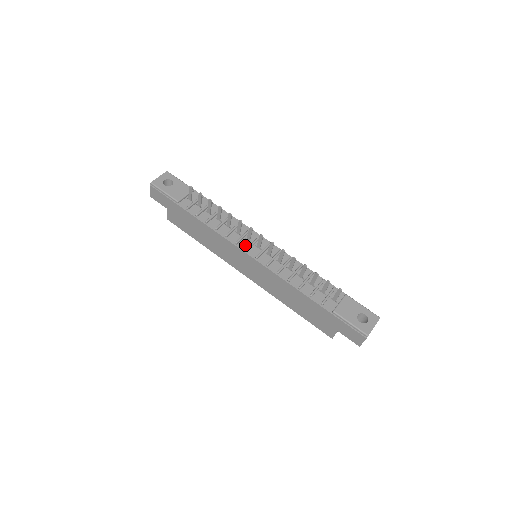
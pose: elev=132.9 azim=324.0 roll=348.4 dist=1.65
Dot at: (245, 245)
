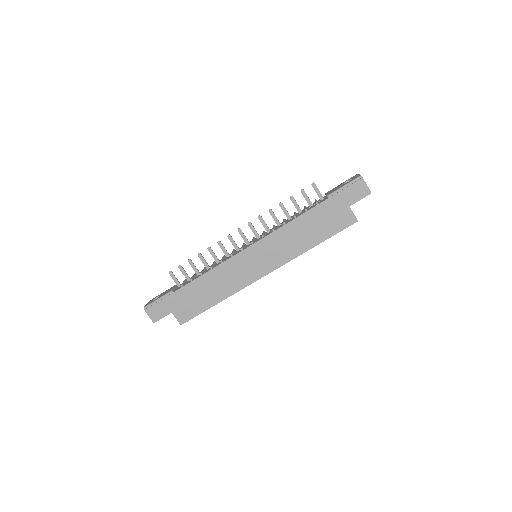
Dot at: (239, 251)
